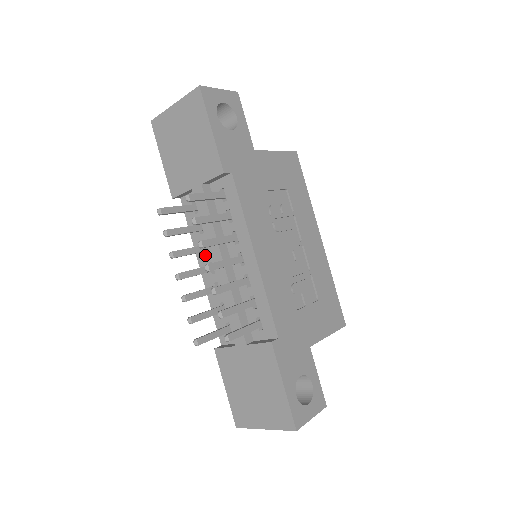
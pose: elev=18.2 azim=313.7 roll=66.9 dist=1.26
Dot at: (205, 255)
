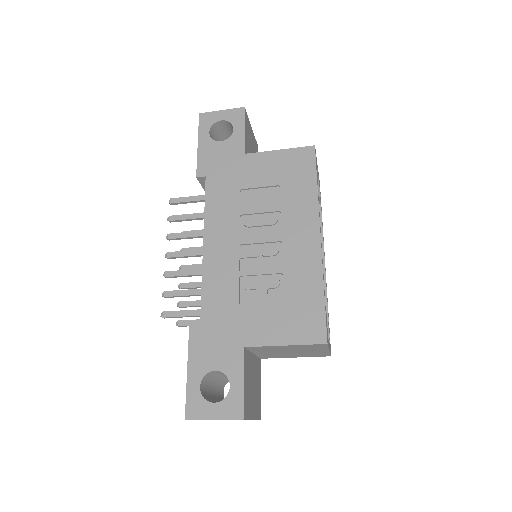
Dot at: occluded
